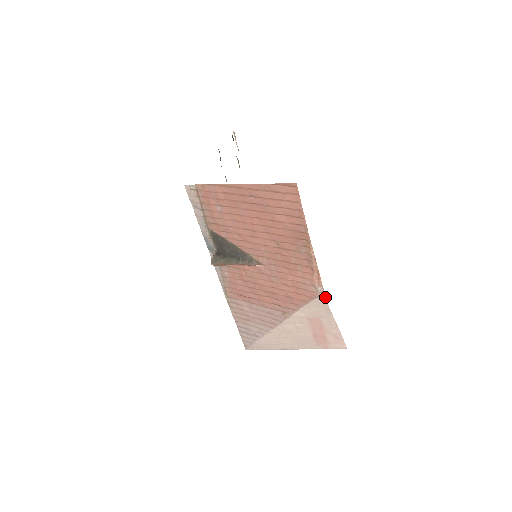
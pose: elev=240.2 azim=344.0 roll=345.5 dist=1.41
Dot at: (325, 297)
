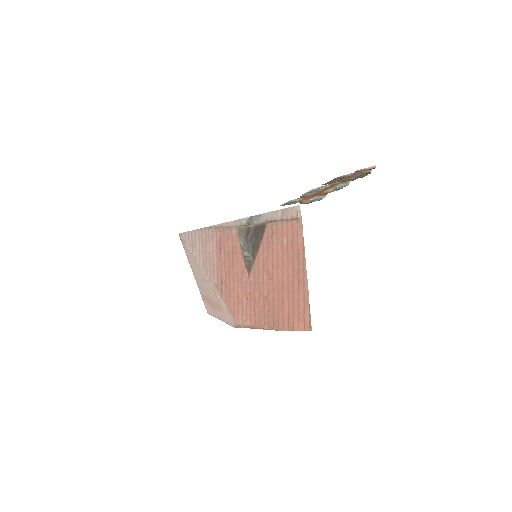
Dot at: (237, 327)
